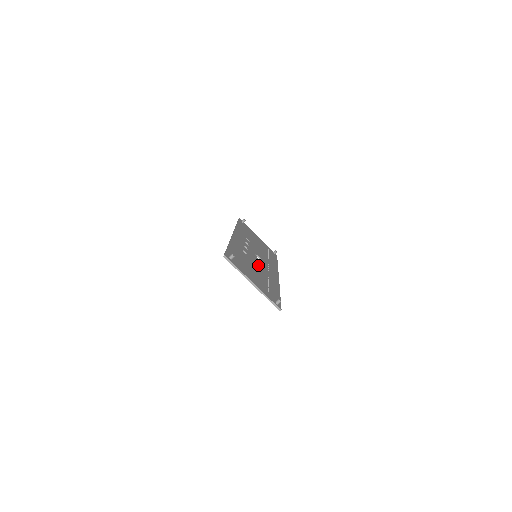
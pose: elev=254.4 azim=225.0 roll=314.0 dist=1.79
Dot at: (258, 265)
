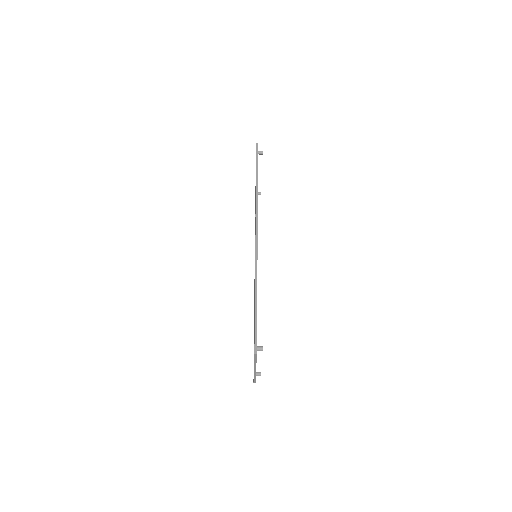
Dot at: occluded
